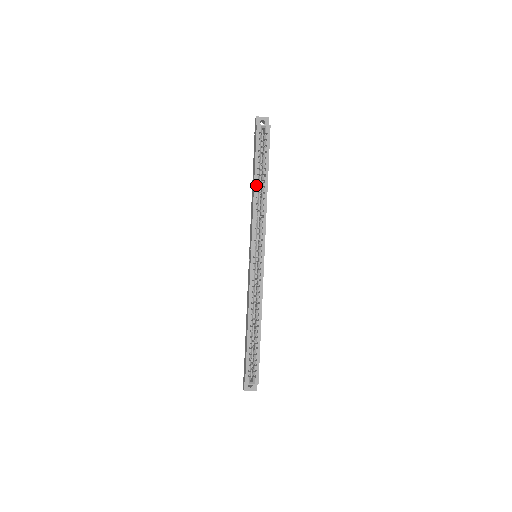
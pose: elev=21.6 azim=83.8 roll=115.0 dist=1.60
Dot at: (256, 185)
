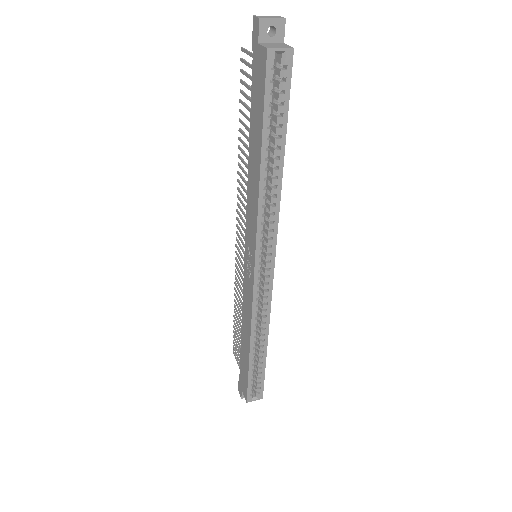
Dot at: (264, 166)
